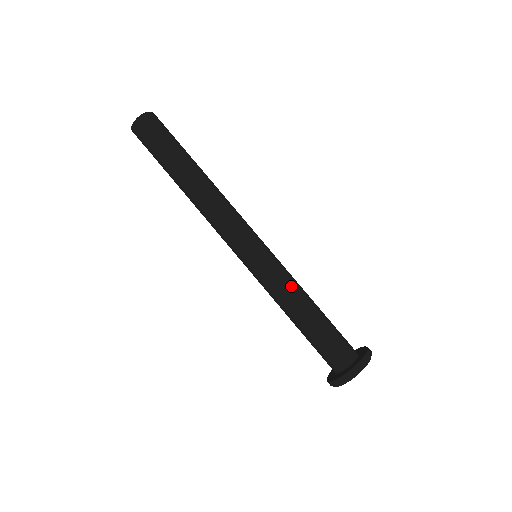
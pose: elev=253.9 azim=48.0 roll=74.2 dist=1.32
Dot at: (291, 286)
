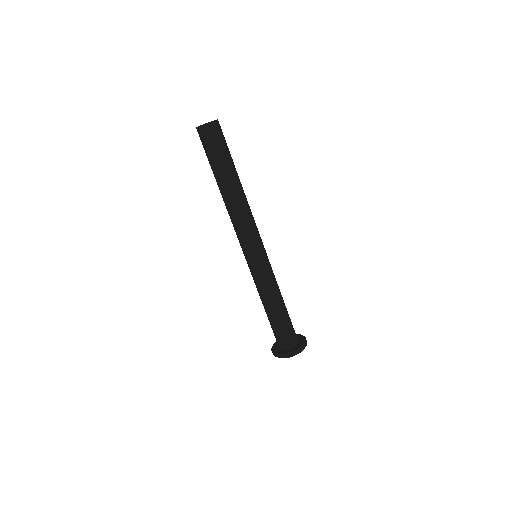
Dot at: (275, 285)
